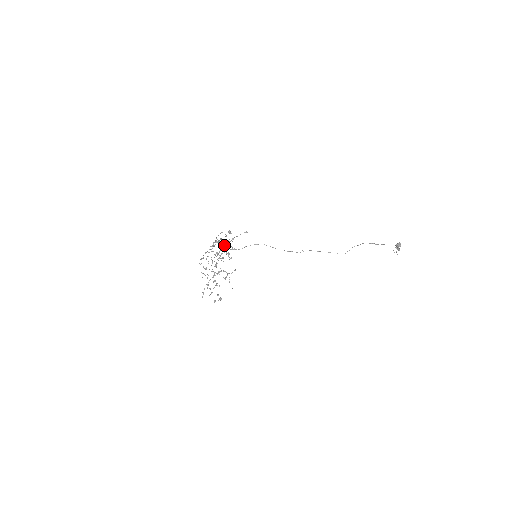
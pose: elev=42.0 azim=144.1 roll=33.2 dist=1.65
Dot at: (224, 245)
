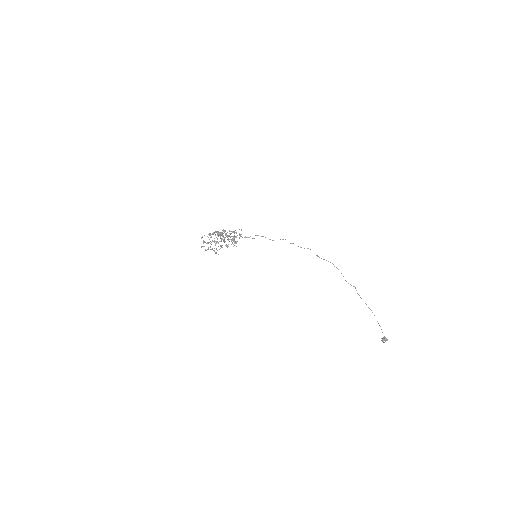
Dot at: occluded
